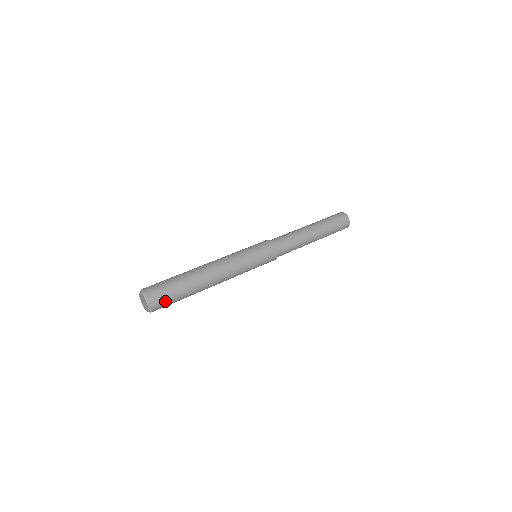
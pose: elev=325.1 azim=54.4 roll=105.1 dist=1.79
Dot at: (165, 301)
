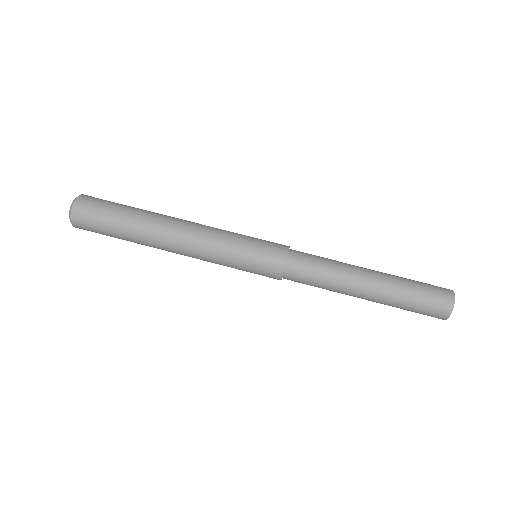
Dot at: (91, 224)
